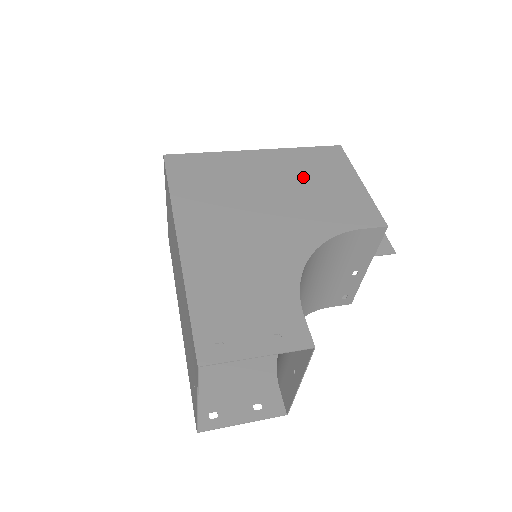
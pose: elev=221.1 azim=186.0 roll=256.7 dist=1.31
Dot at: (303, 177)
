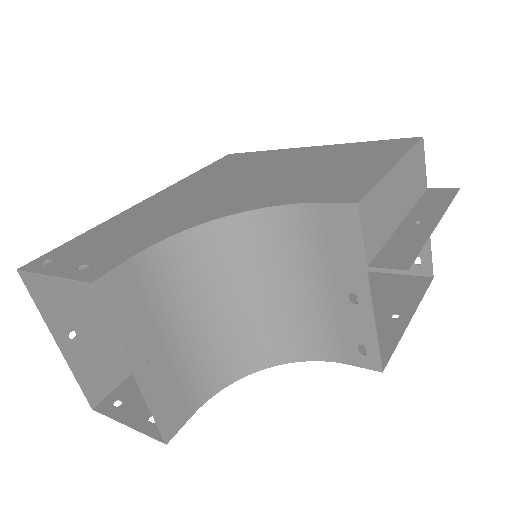
Dot at: (324, 162)
